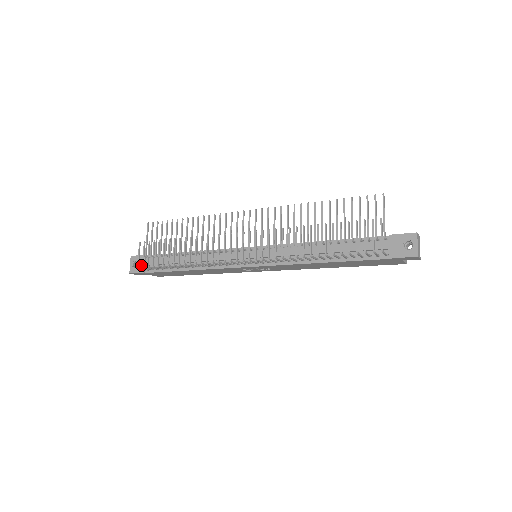
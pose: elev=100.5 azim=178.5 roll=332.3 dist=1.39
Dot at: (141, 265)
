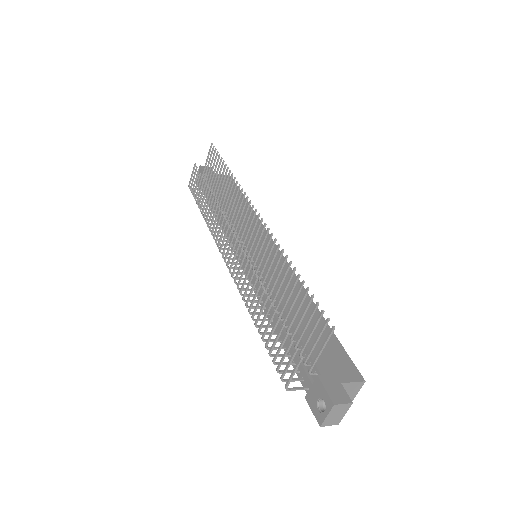
Dot at: occluded
